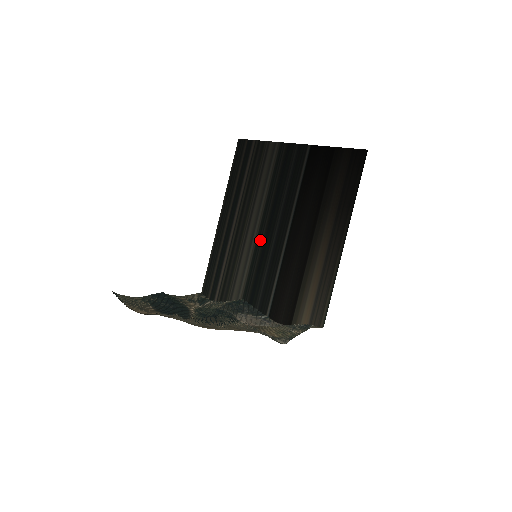
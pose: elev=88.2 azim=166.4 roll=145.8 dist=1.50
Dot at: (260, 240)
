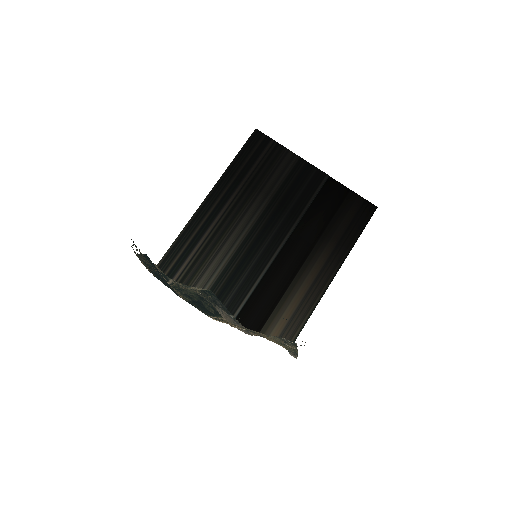
Dot at: (250, 239)
